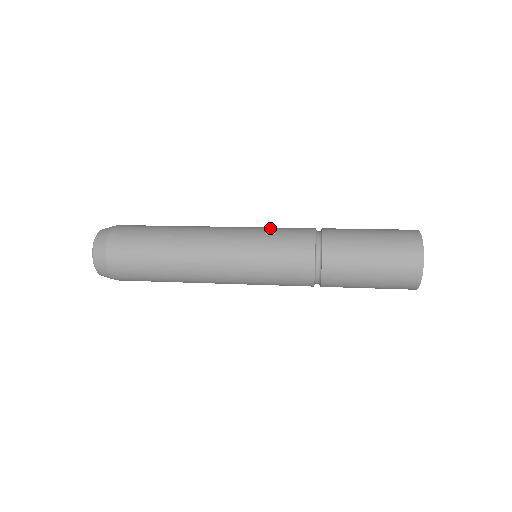
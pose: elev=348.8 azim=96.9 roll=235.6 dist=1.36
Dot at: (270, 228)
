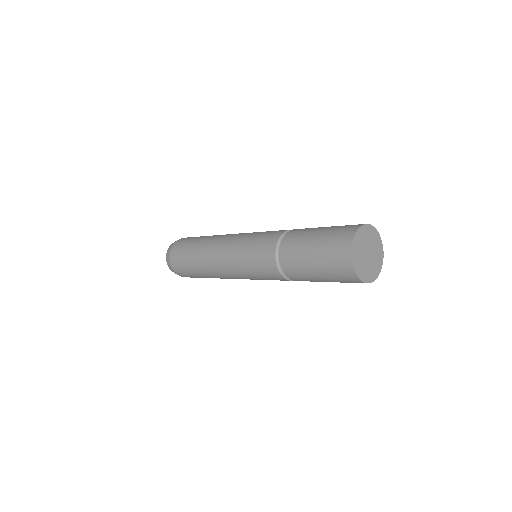
Dot at: (257, 233)
